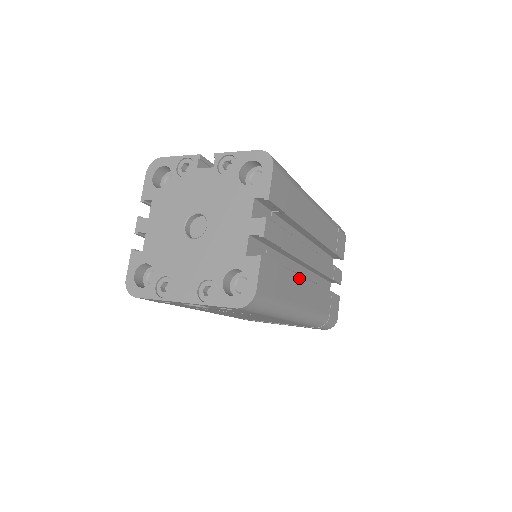
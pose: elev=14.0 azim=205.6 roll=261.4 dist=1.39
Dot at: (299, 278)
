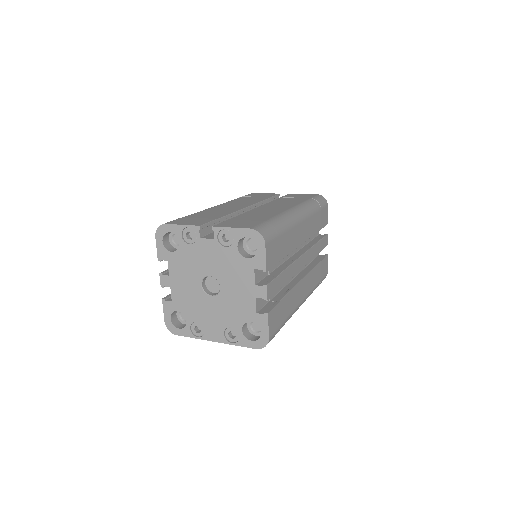
Dot at: (296, 288)
